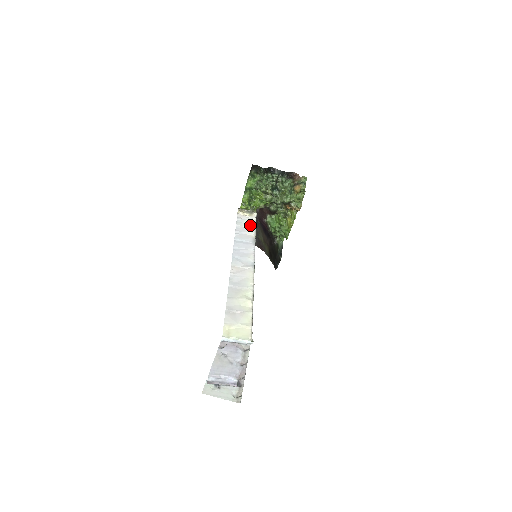
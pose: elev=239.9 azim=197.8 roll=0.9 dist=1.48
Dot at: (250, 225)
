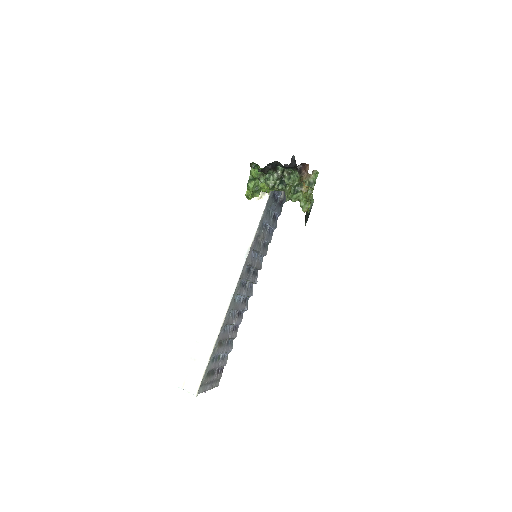
Dot at: (254, 221)
